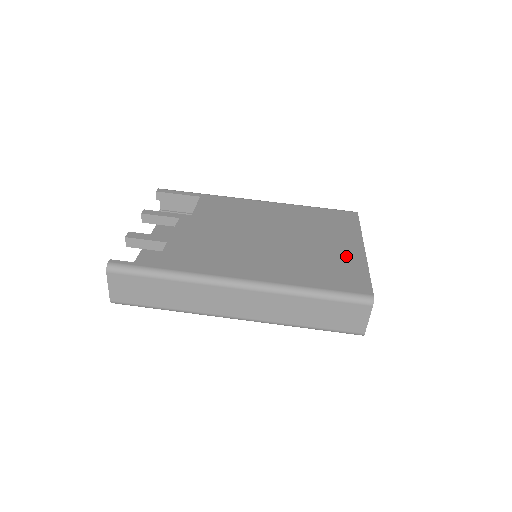
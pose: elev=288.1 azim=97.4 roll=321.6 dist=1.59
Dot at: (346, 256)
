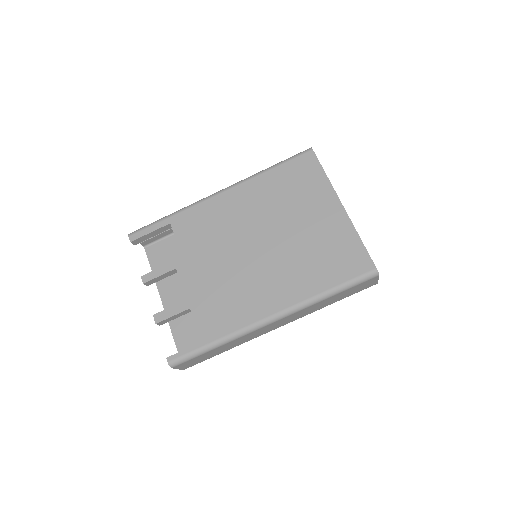
Dot at: (333, 229)
